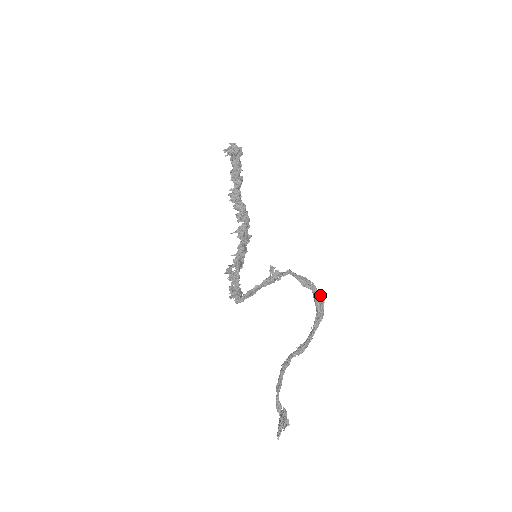
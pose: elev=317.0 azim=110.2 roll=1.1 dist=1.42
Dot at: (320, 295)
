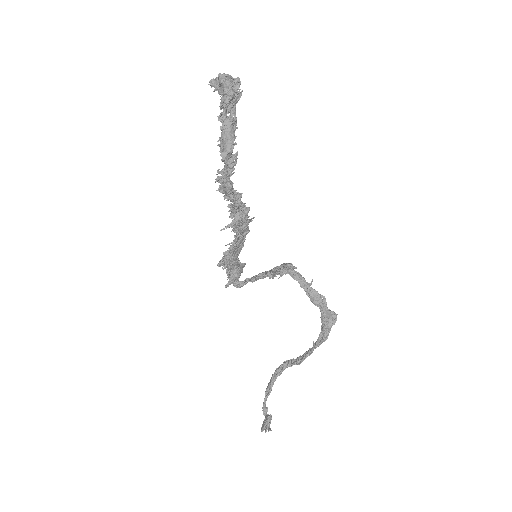
Dot at: (328, 319)
